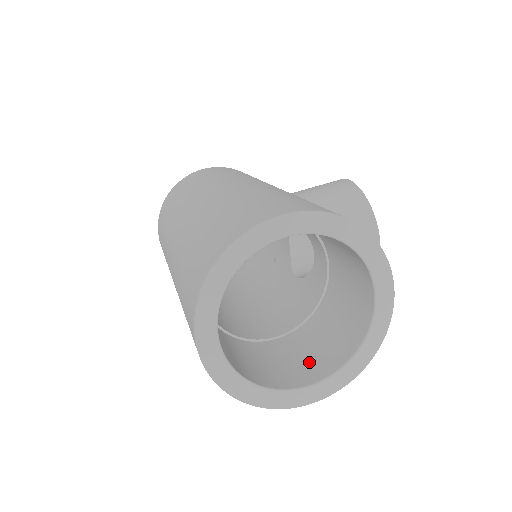
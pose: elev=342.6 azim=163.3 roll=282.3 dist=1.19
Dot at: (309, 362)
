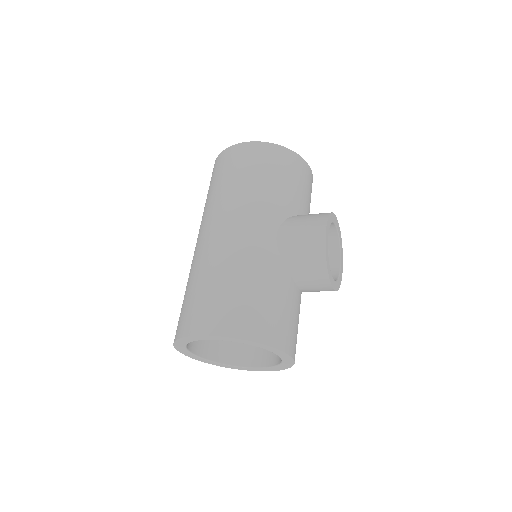
Dot at: (259, 349)
